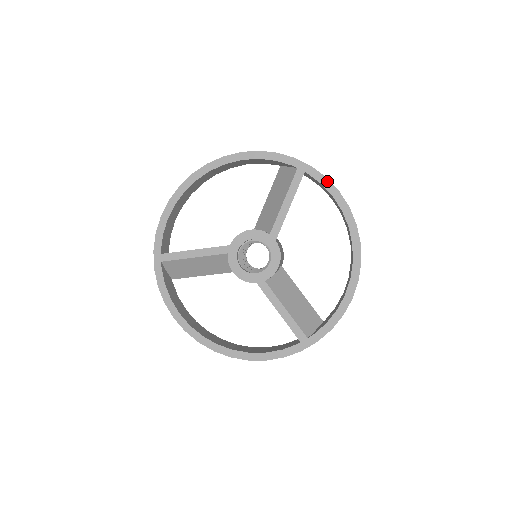
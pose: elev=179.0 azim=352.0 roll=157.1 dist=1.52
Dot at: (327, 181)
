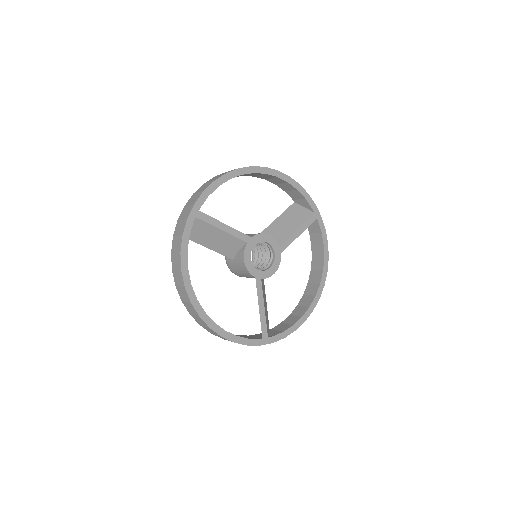
Dot at: (325, 233)
